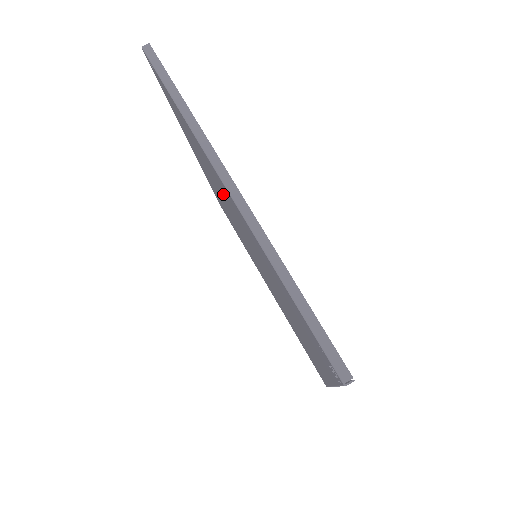
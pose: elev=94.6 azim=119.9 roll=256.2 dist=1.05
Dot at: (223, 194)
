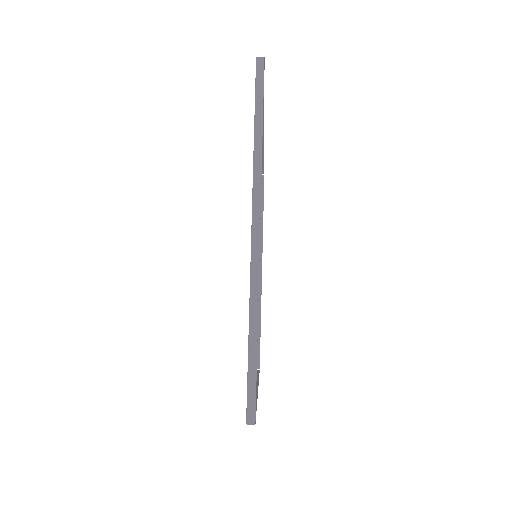
Dot at: occluded
